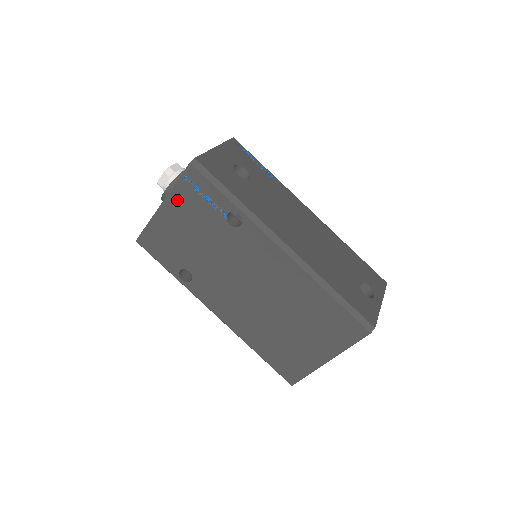
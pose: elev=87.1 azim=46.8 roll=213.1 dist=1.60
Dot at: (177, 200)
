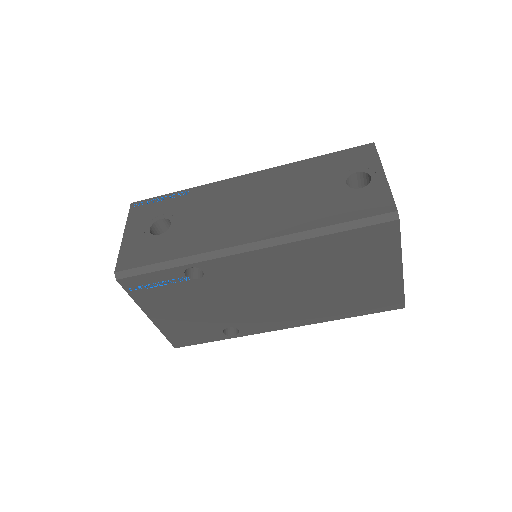
Dot at: (150, 305)
